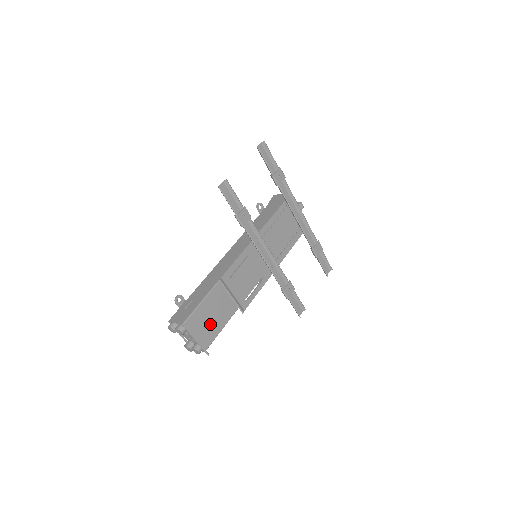
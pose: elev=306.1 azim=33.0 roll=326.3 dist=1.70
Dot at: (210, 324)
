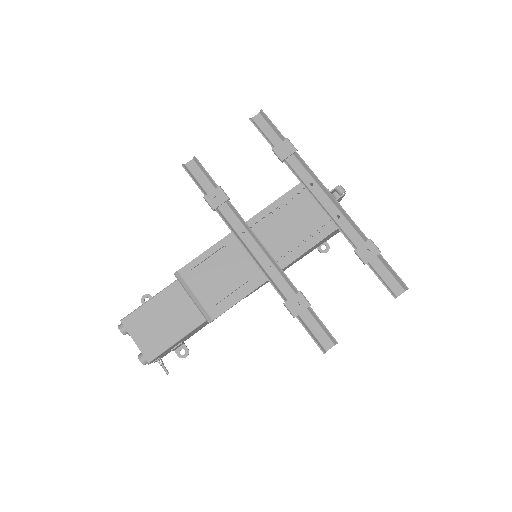
Dot at: (161, 329)
